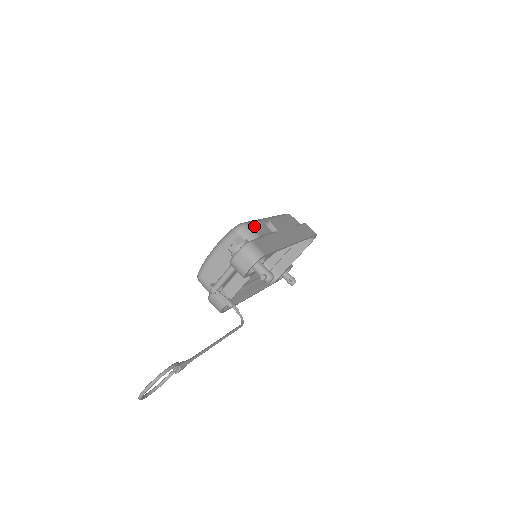
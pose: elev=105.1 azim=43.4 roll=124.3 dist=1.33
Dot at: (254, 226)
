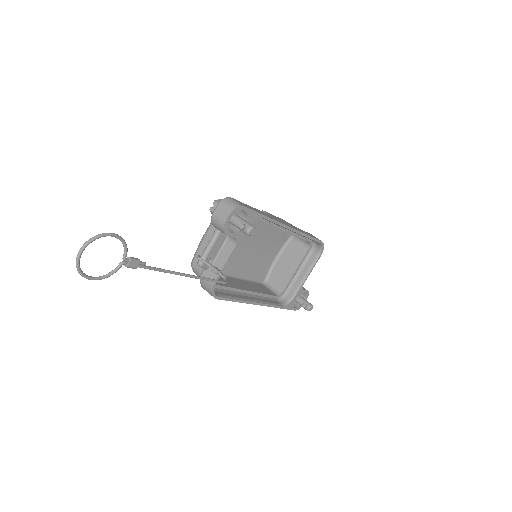
Dot at: occluded
